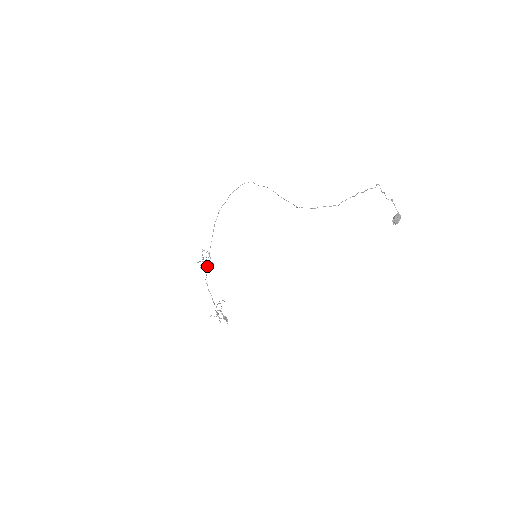
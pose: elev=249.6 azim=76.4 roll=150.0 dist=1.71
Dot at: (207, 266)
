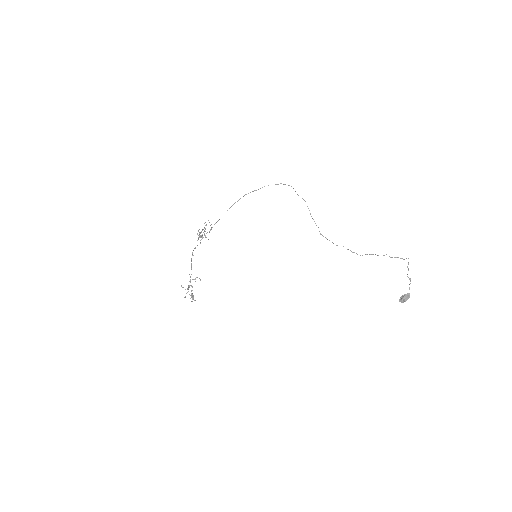
Dot at: (202, 238)
